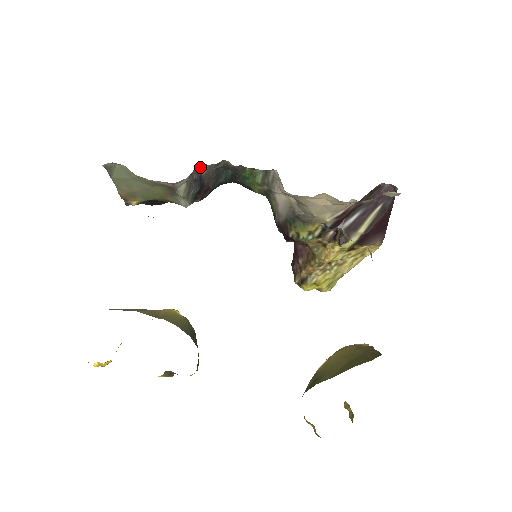
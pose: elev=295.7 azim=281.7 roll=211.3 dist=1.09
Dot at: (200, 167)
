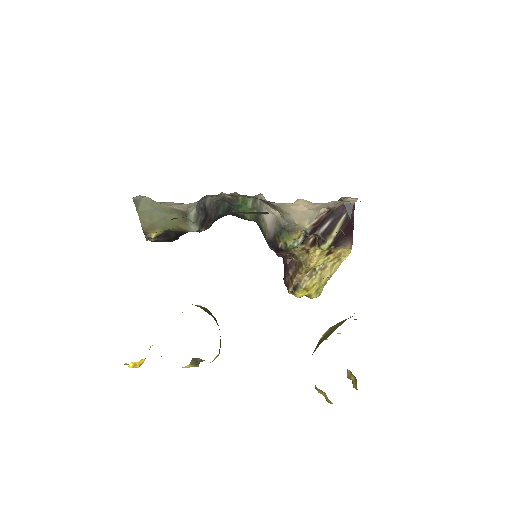
Dot at: (204, 199)
